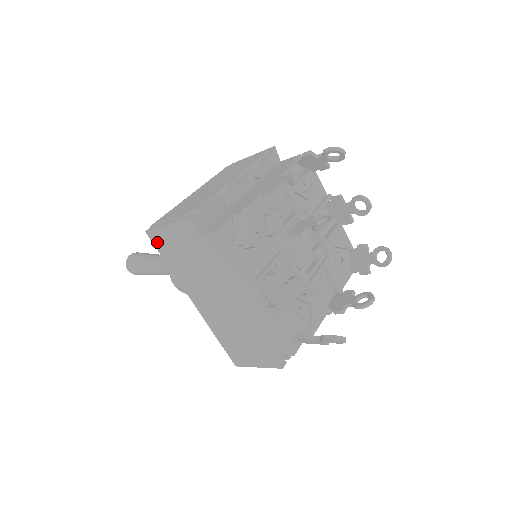
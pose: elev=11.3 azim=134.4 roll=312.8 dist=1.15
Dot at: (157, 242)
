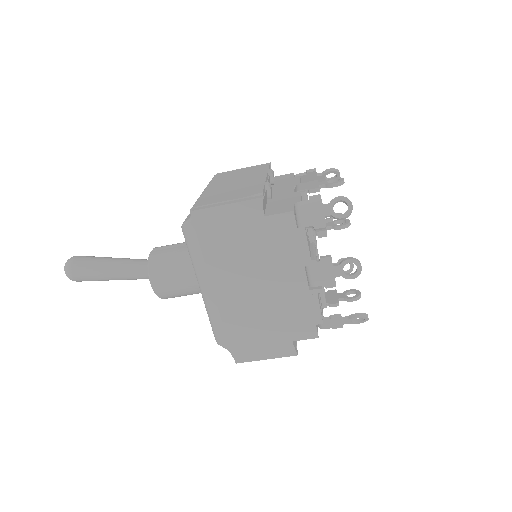
Dot at: (202, 223)
